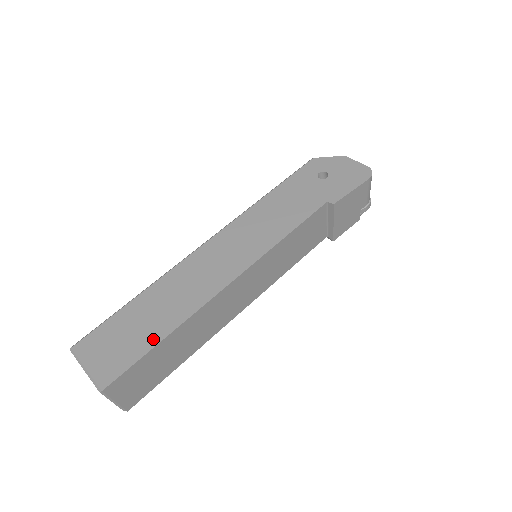
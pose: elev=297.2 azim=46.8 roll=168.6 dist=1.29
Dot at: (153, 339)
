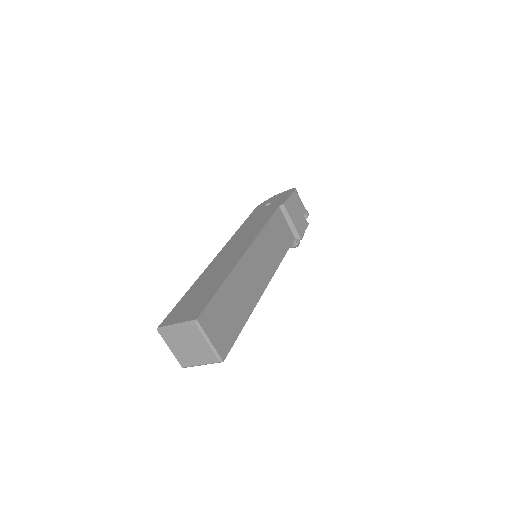
Dot at: (215, 288)
